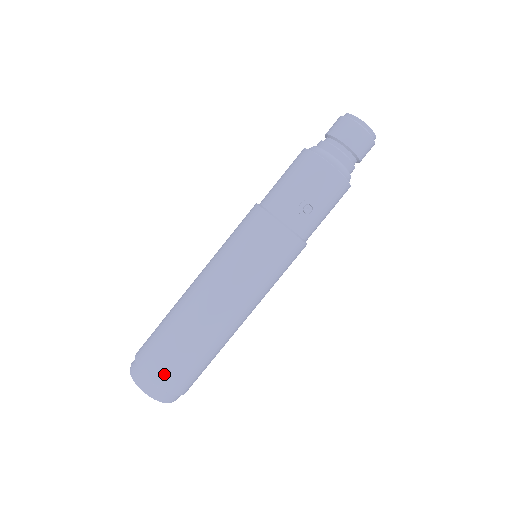
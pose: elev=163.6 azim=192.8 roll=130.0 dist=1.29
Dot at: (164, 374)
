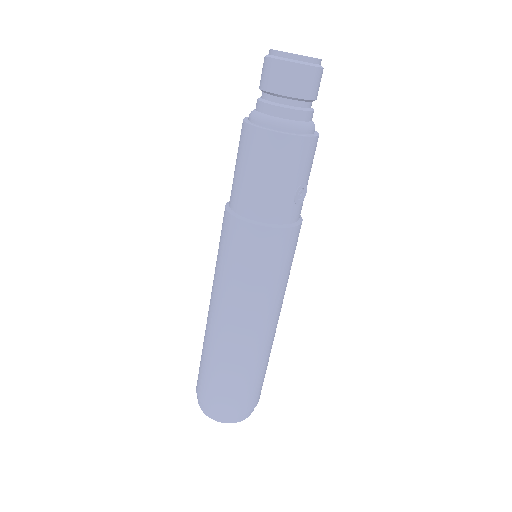
Dot at: (250, 402)
